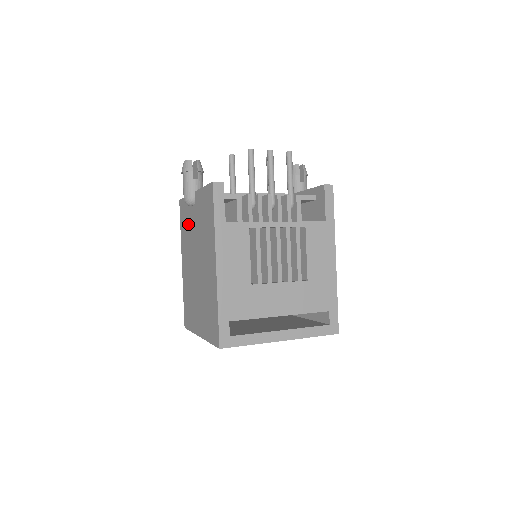
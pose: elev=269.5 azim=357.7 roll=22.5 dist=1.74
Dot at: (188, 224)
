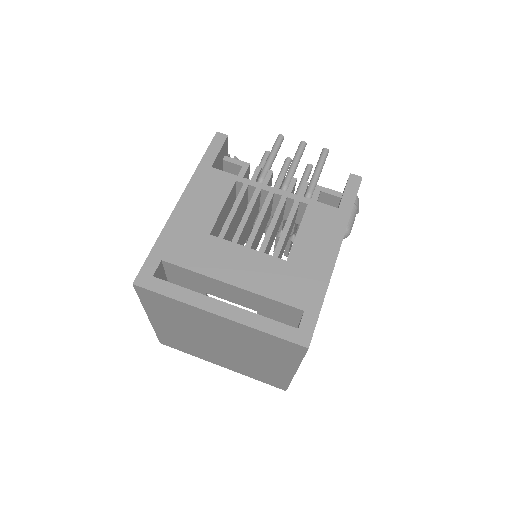
Dot at: occluded
